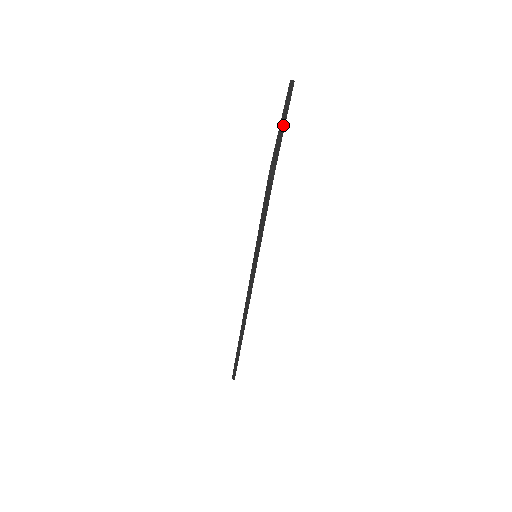
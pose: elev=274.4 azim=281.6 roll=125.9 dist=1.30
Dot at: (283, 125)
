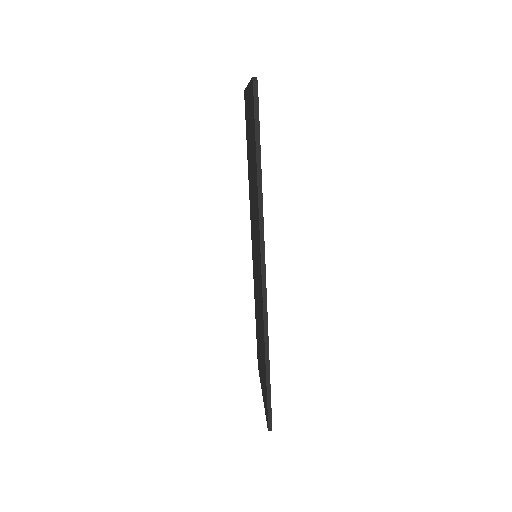
Dot at: occluded
